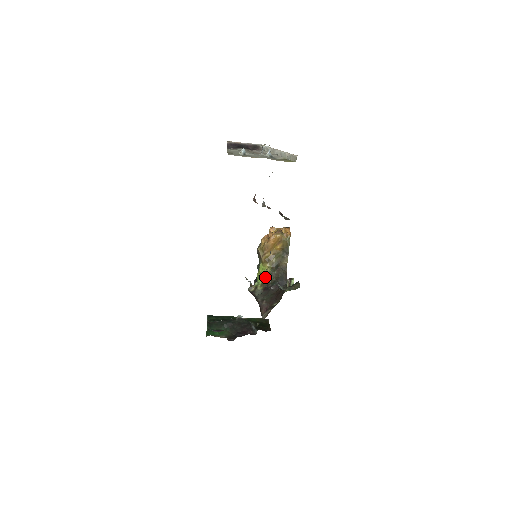
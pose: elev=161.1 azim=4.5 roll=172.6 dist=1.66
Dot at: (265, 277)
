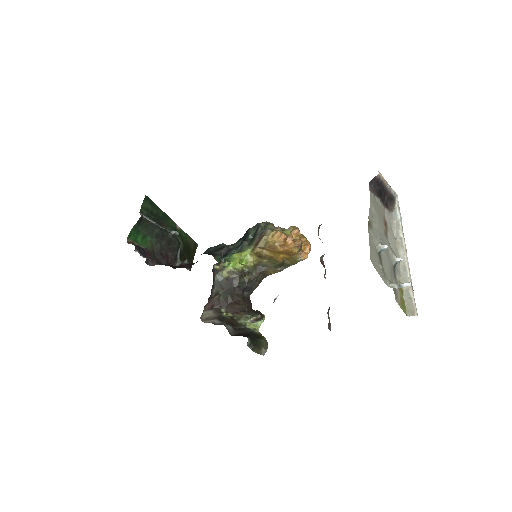
Dot at: (241, 269)
